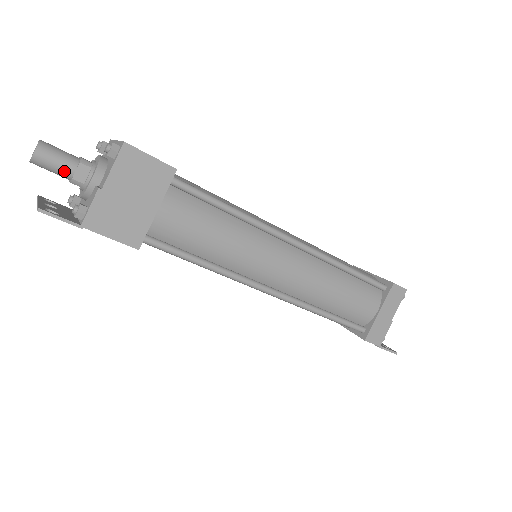
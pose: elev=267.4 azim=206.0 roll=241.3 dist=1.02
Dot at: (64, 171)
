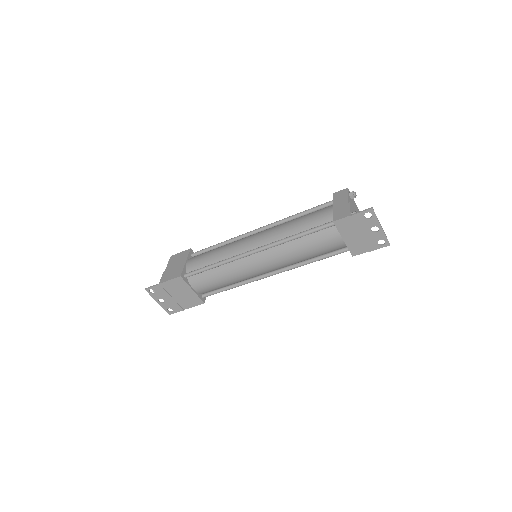
Dot at: occluded
